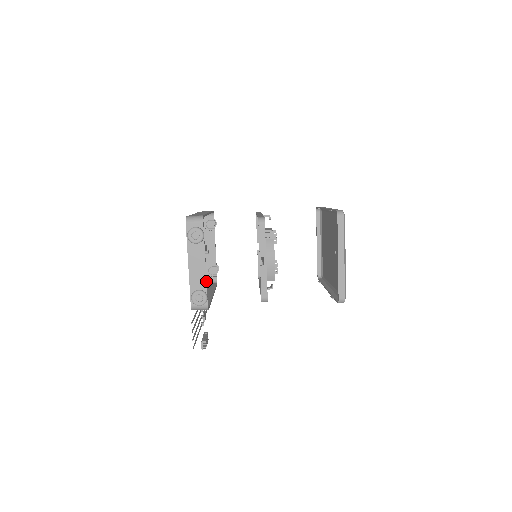
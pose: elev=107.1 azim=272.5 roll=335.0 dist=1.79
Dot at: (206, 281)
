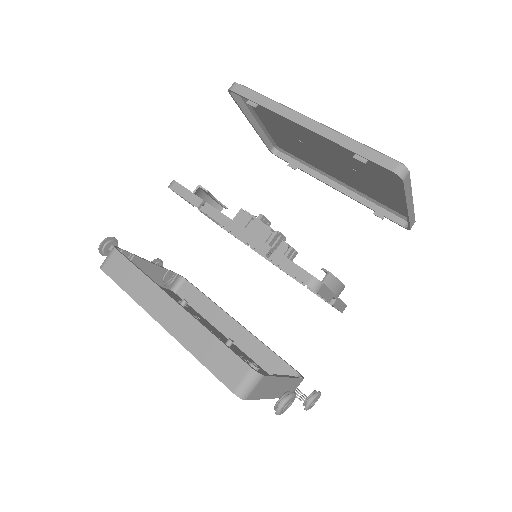
Dot at: (294, 378)
